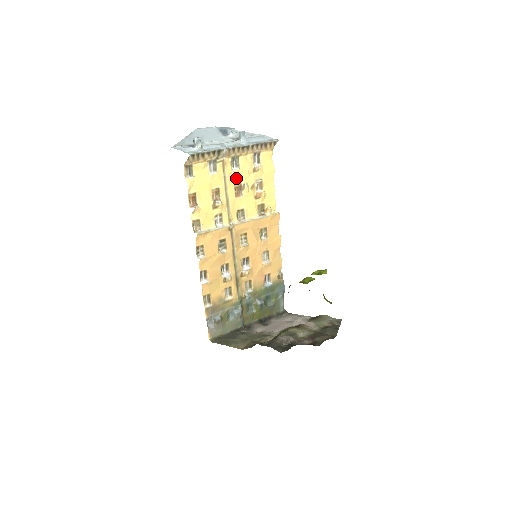
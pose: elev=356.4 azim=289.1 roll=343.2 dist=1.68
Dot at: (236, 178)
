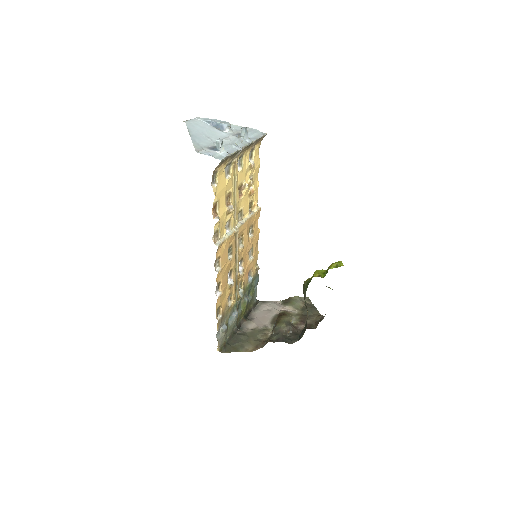
Dot at: (240, 178)
